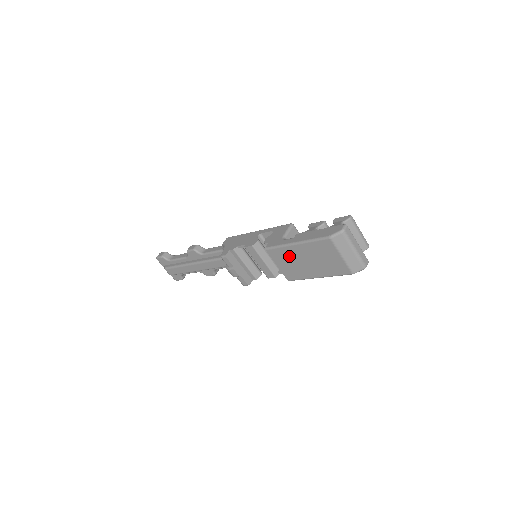
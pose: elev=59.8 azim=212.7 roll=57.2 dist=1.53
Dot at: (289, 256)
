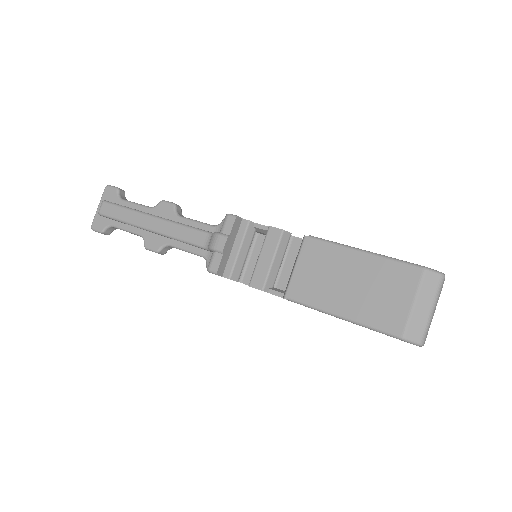
Dot at: (333, 262)
